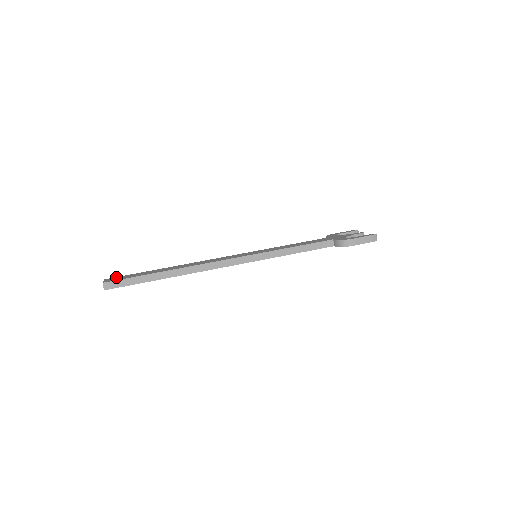
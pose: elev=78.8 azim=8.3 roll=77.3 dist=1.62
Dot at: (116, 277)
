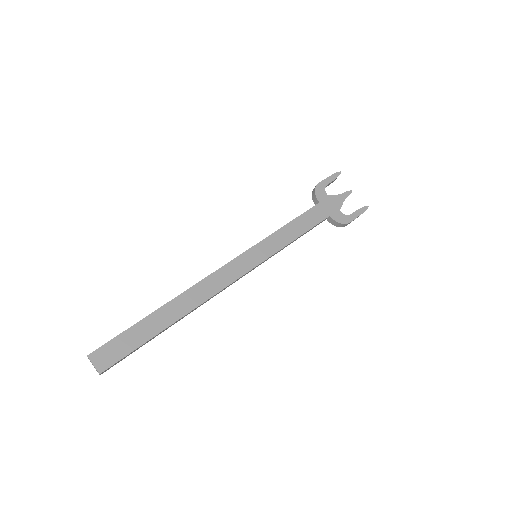
Dot at: (103, 348)
